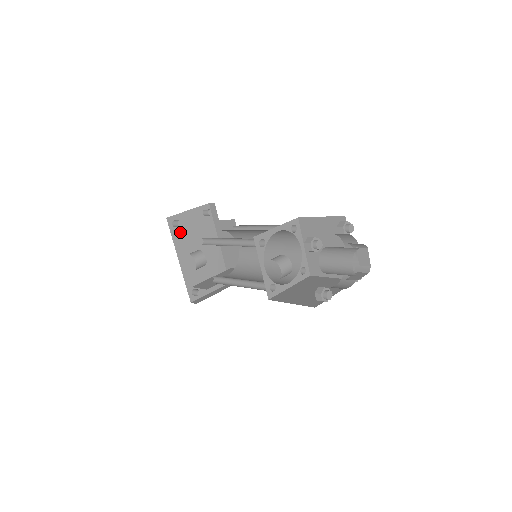
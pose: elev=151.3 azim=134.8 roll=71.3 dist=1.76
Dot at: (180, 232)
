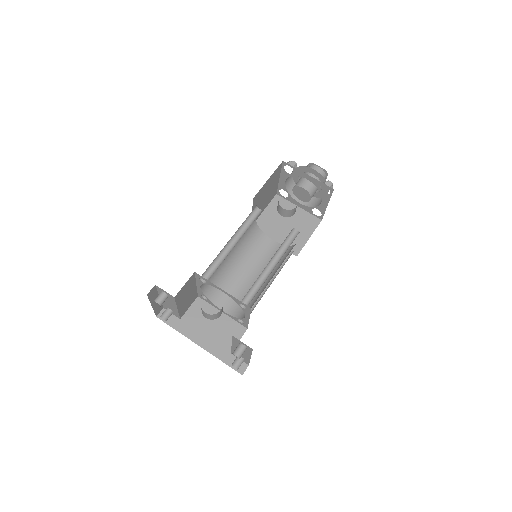
Dot at: occluded
